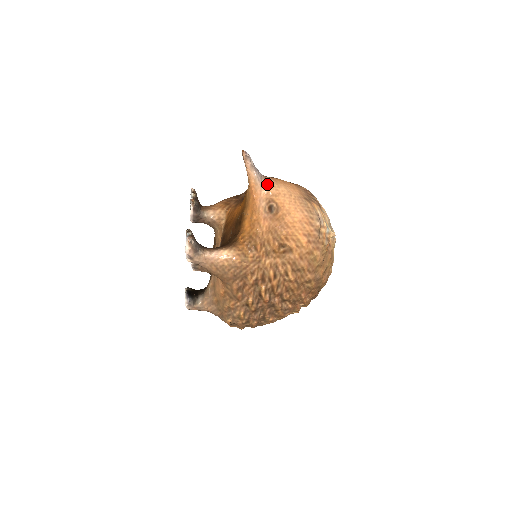
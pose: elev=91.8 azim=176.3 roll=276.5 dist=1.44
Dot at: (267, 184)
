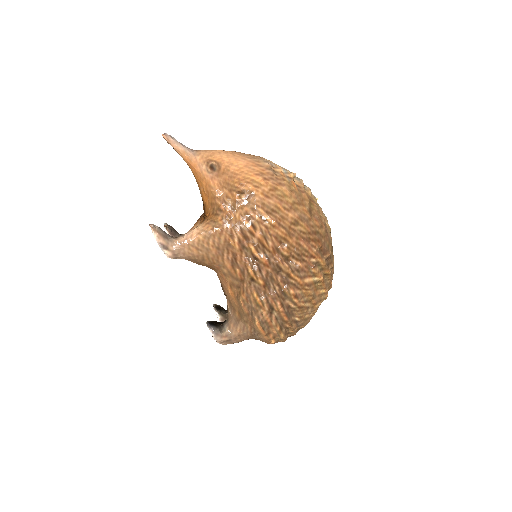
Dot at: (199, 152)
